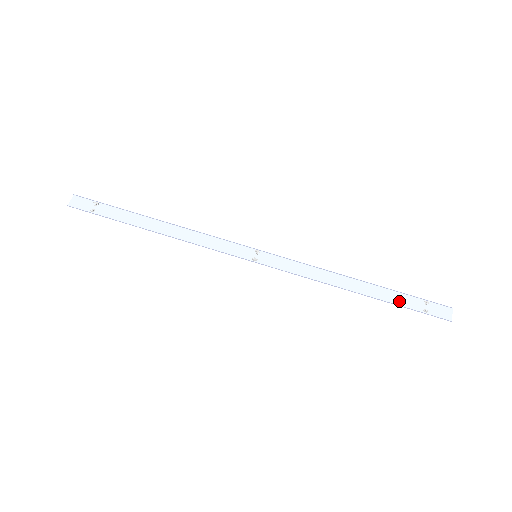
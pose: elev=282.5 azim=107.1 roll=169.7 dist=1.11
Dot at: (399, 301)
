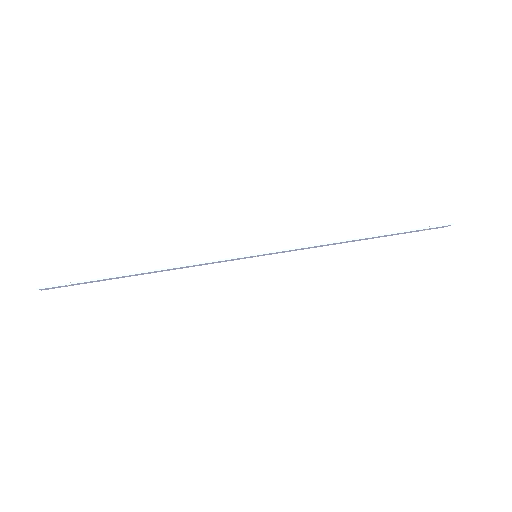
Dot at: (402, 233)
